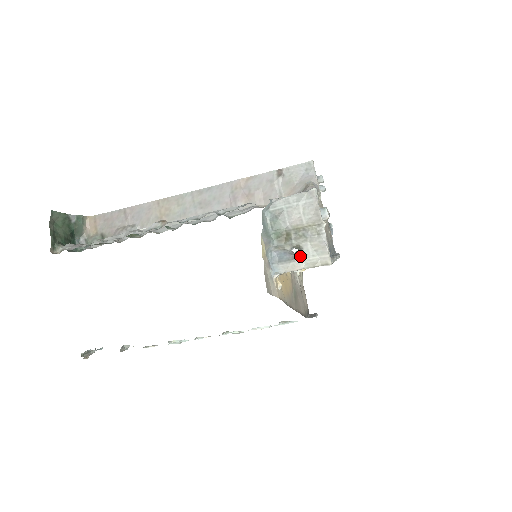
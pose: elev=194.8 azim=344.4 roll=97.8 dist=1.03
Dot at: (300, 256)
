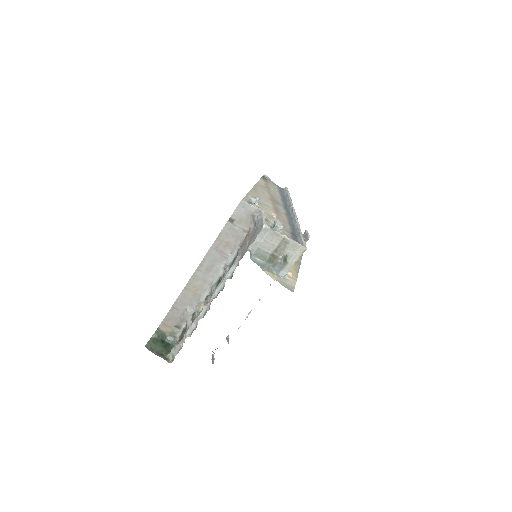
Dot at: (289, 259)
